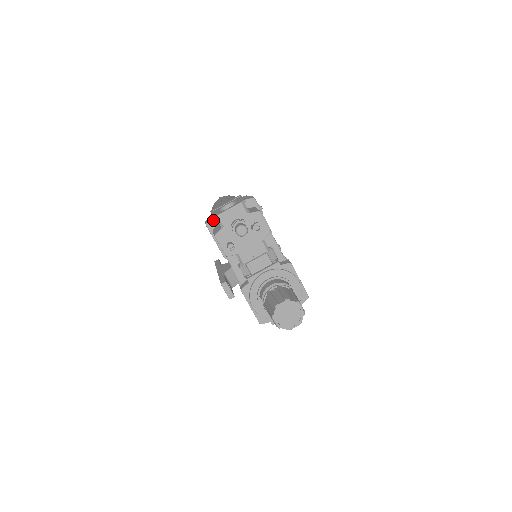
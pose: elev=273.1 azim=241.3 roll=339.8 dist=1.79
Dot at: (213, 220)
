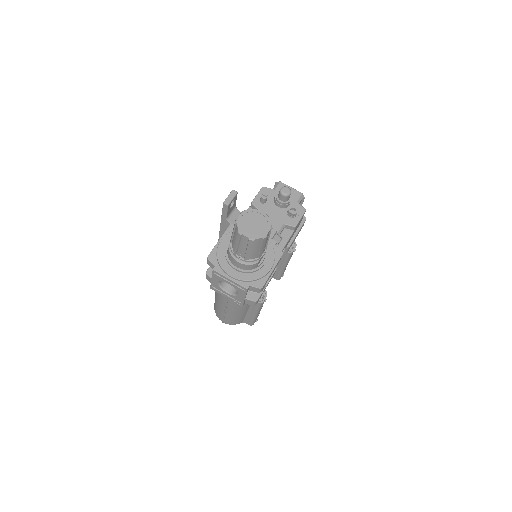
Dot at: occluded
